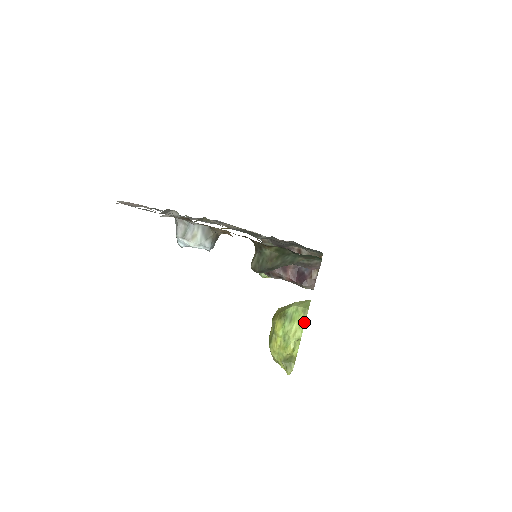
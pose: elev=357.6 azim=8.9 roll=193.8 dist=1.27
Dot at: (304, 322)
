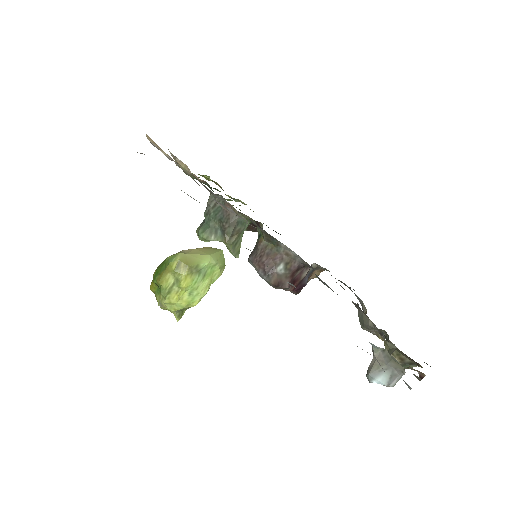
Dot at: (217, 278)
